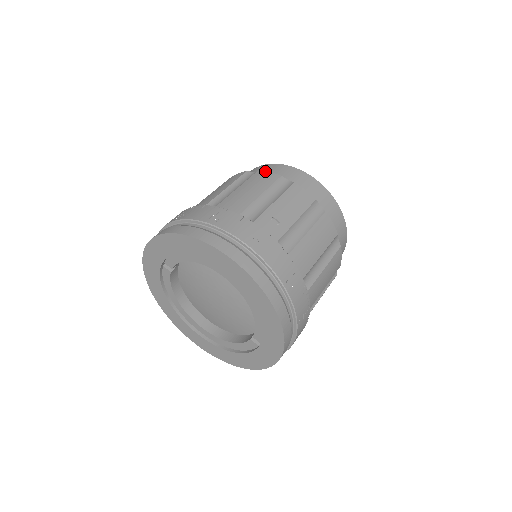
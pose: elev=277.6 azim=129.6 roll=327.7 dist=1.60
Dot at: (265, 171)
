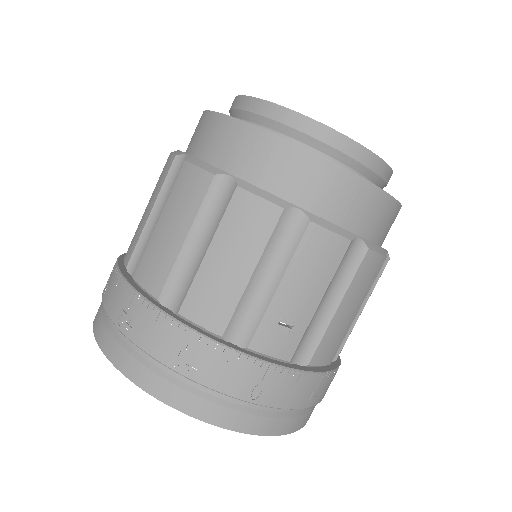
Dot at: (251, 193)
